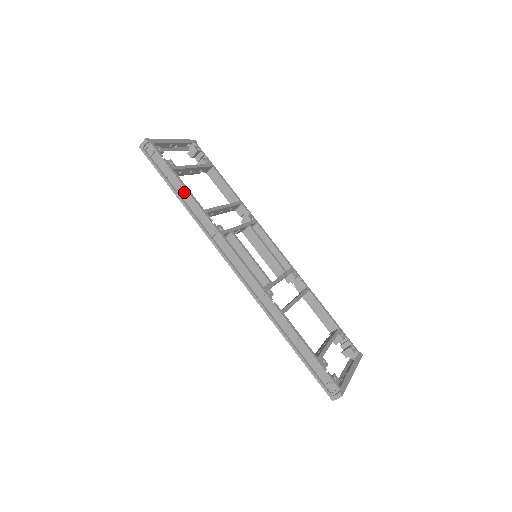
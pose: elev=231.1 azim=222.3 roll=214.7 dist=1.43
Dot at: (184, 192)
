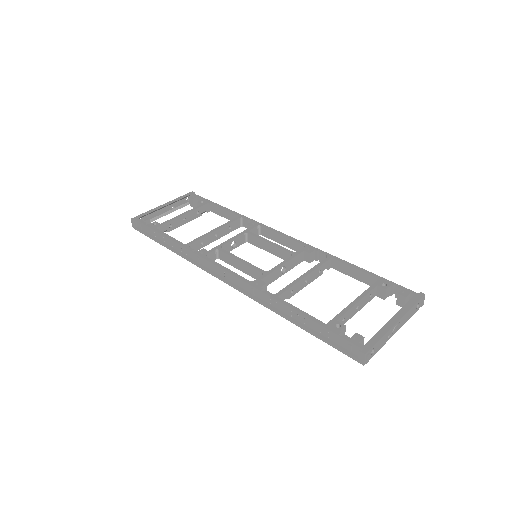
Dot at: (167, 240)
